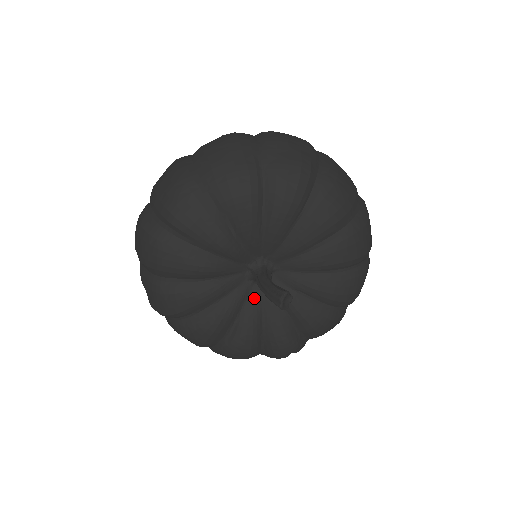
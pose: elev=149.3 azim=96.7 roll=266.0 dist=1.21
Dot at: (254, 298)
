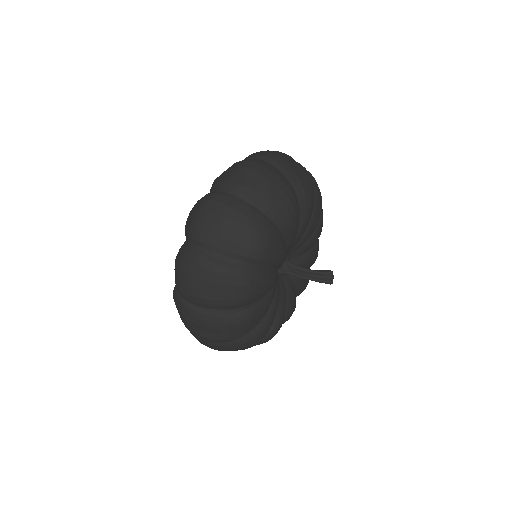
Dot at: (282, 288)
